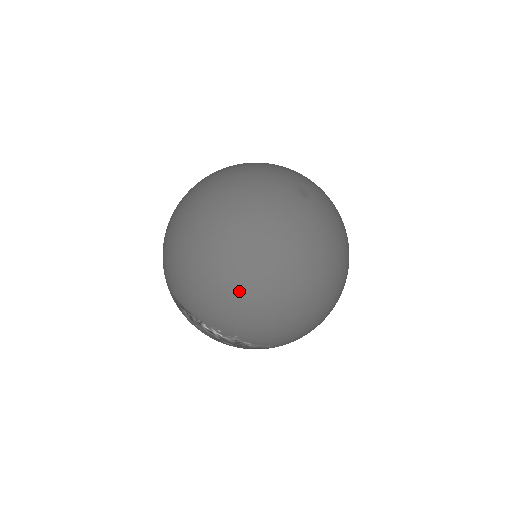
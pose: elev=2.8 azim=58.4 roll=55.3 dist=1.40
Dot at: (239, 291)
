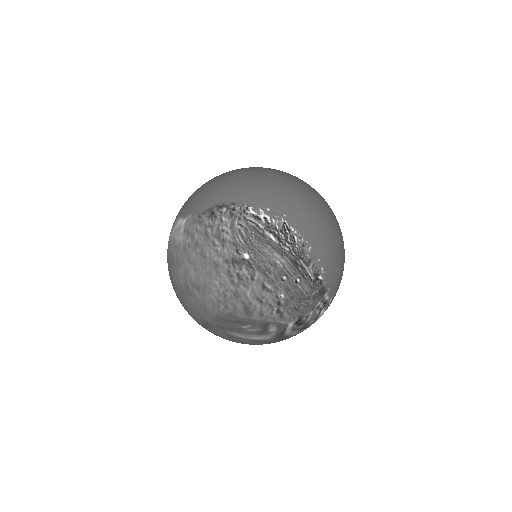
Dot at: (285, 178)
